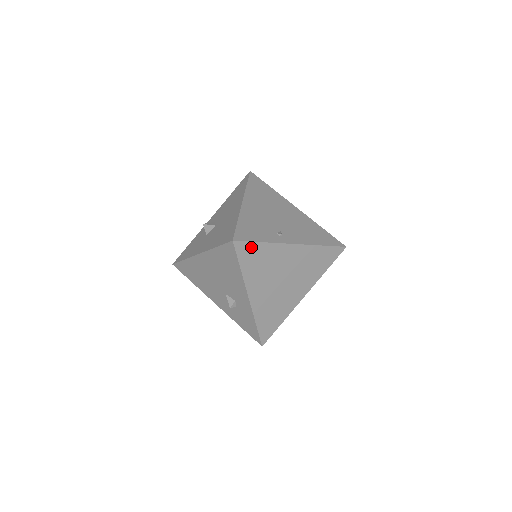
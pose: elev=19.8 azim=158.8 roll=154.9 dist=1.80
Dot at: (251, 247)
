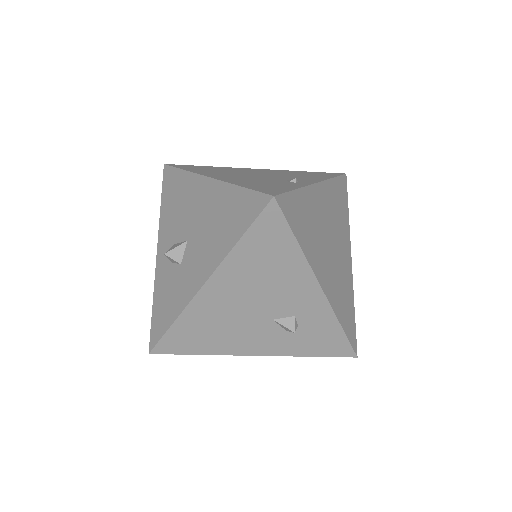
Dot at: (291, 201)
